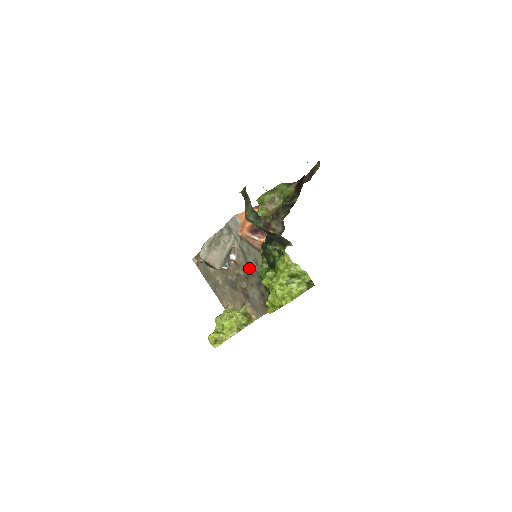
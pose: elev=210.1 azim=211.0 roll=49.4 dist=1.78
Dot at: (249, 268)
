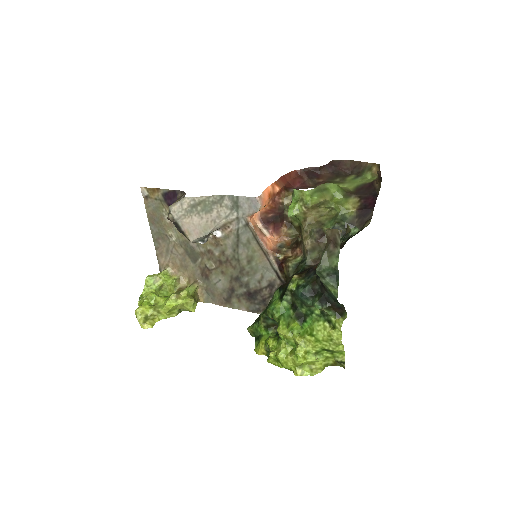
Dot at: (233, 257)
